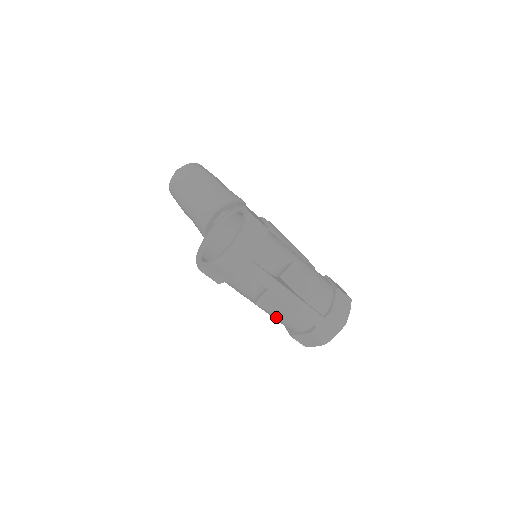
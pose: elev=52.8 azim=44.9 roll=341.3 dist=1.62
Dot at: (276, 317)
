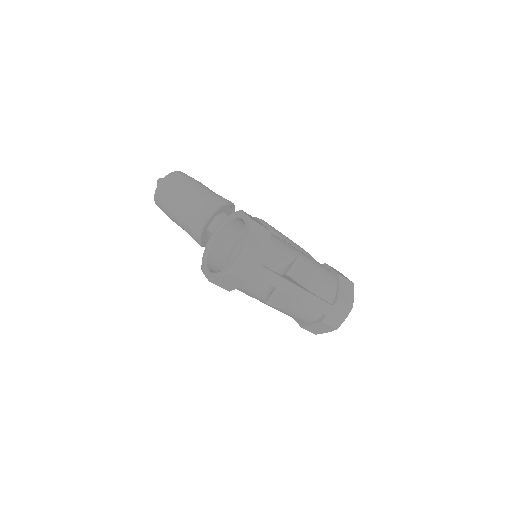
Dot at: (287, 312)
